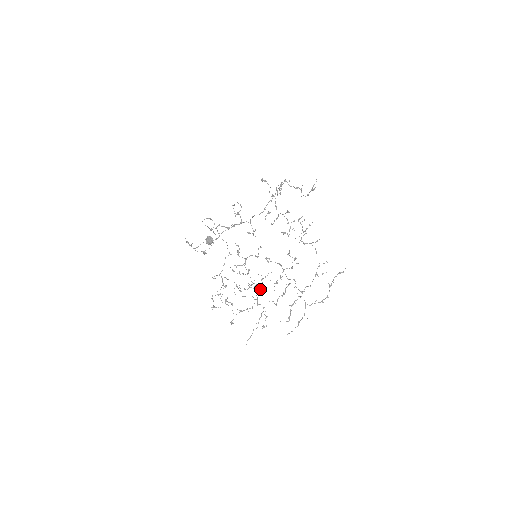
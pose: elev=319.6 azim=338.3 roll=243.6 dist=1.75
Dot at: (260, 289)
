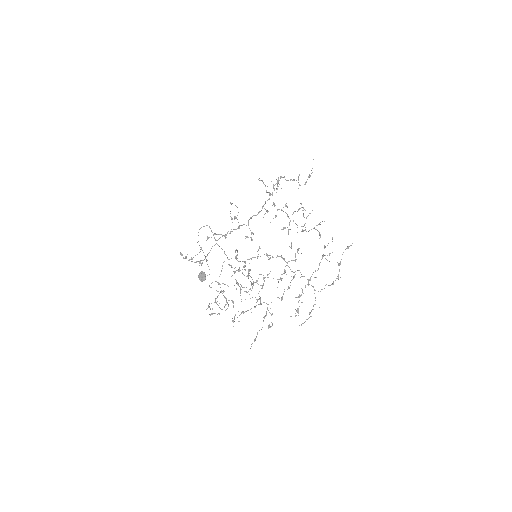
Dot at: occluded
